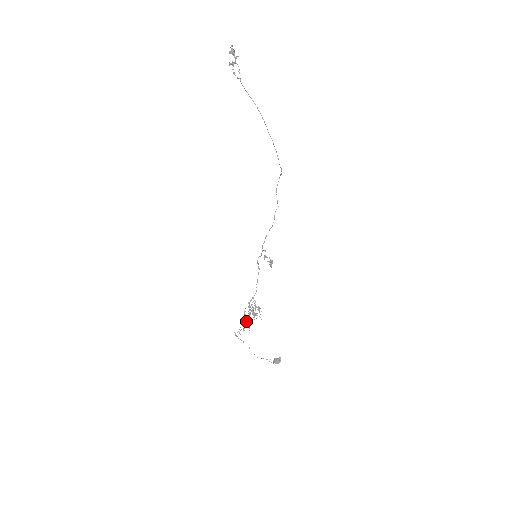
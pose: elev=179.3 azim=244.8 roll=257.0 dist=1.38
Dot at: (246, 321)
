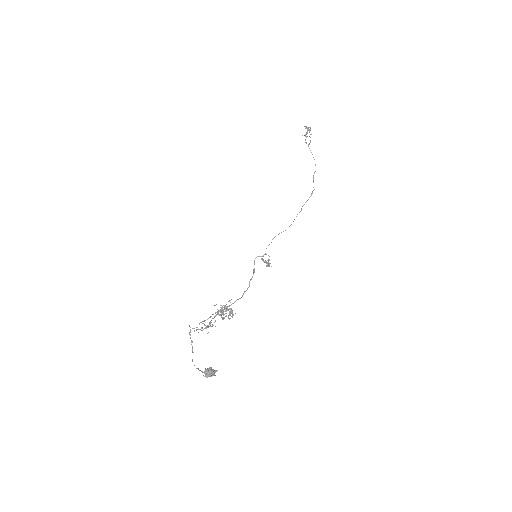
Dot at: (210, 321)
